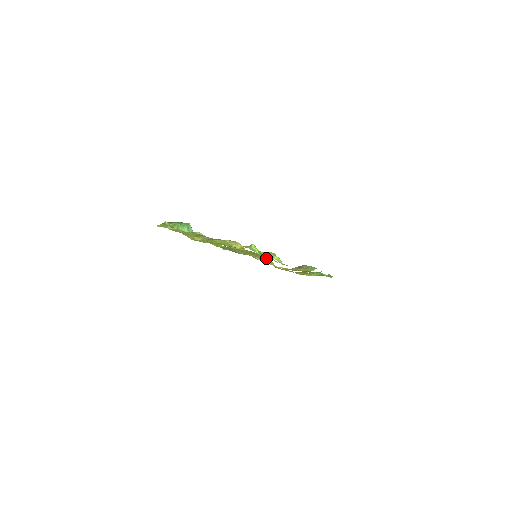
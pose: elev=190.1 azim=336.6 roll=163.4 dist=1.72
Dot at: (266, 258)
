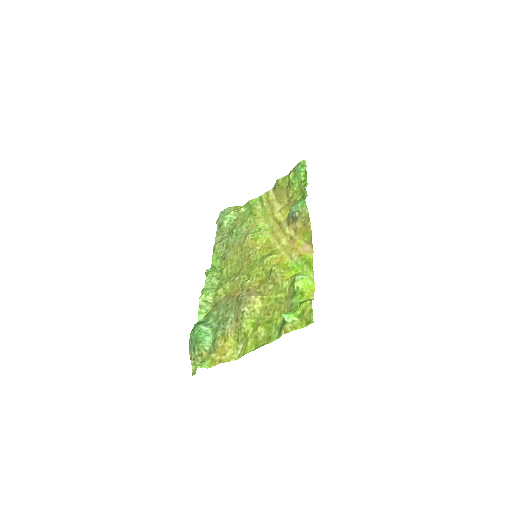
Dot at: (274, 262)
